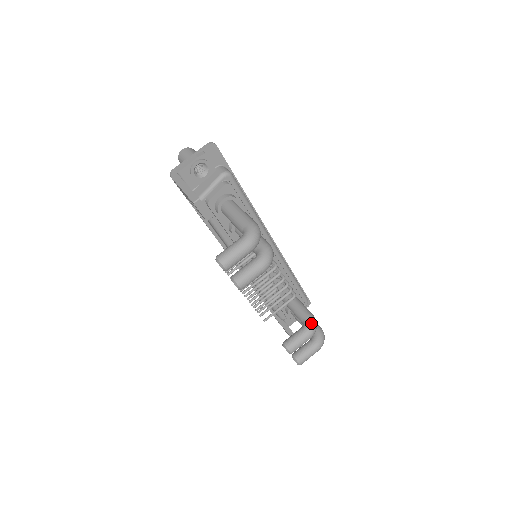
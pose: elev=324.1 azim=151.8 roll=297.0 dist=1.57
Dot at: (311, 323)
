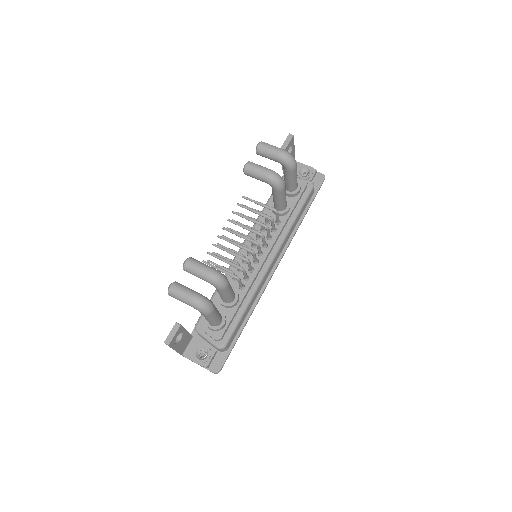
Dot at: (222, 274)
